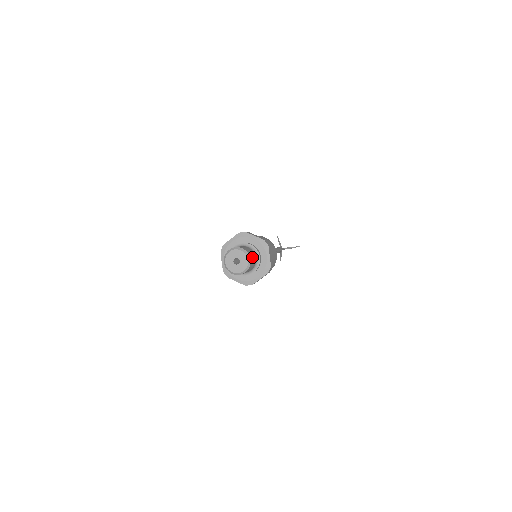
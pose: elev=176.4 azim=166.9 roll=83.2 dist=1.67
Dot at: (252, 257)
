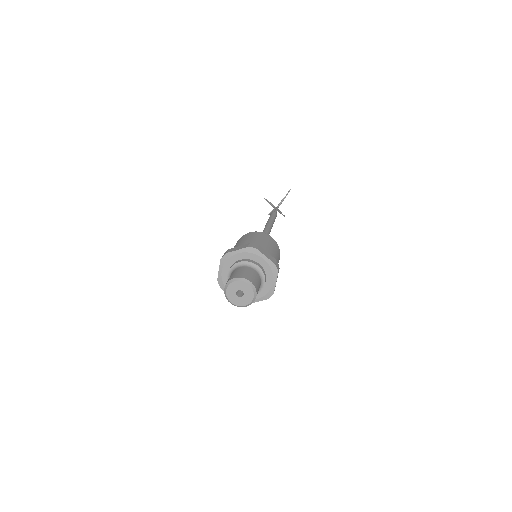
Dot at: (250, 276)
